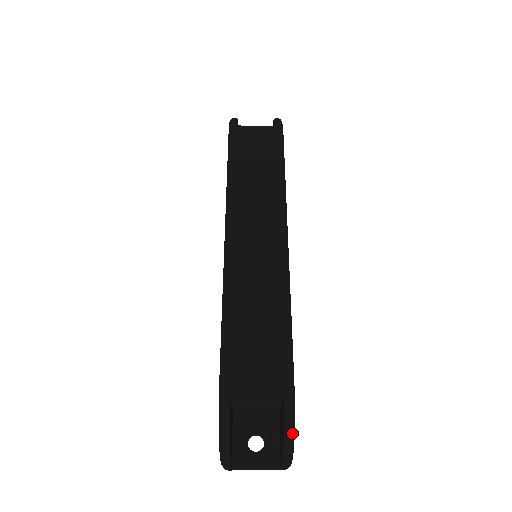
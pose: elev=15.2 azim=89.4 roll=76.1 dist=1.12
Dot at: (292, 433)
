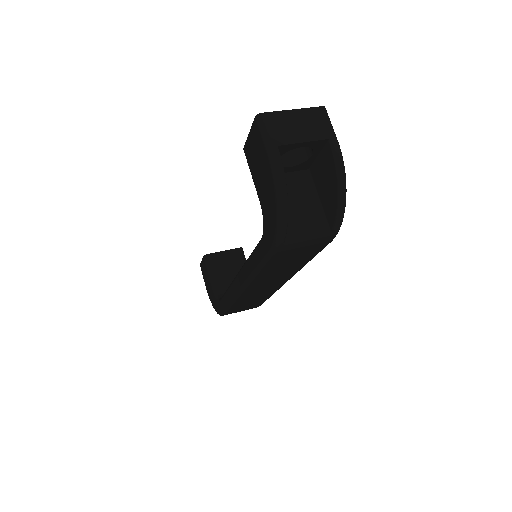
Dot at: occluded
